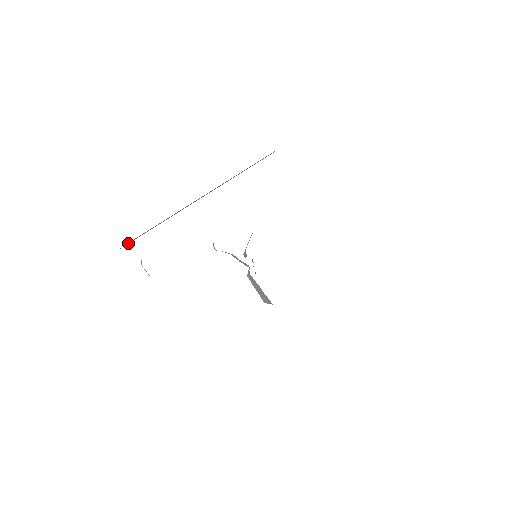
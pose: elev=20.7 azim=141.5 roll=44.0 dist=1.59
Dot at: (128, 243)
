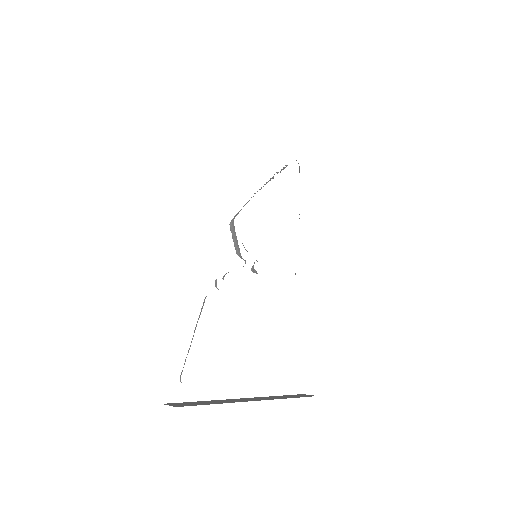
Dot at: occluded
